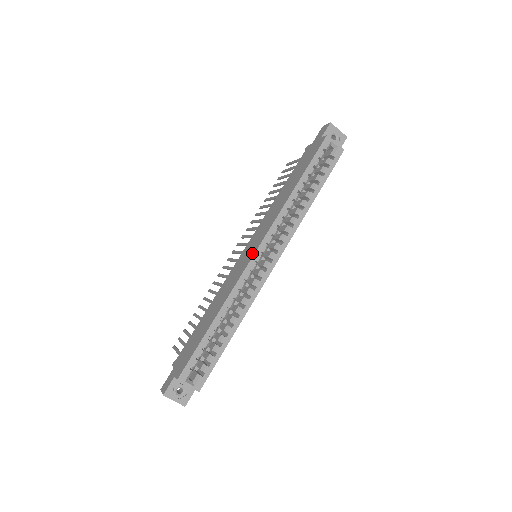
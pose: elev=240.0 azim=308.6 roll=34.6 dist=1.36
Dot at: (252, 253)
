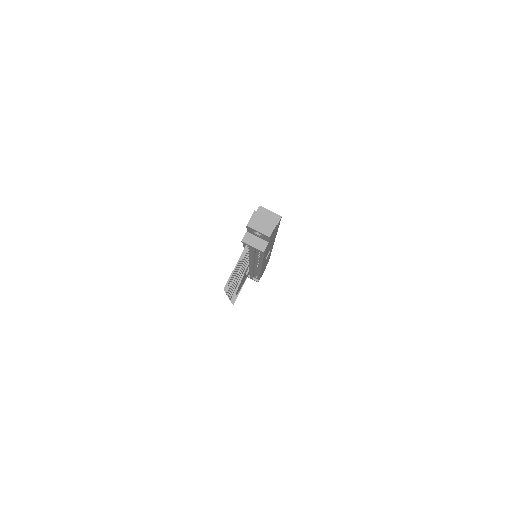
Dot at: occluded
